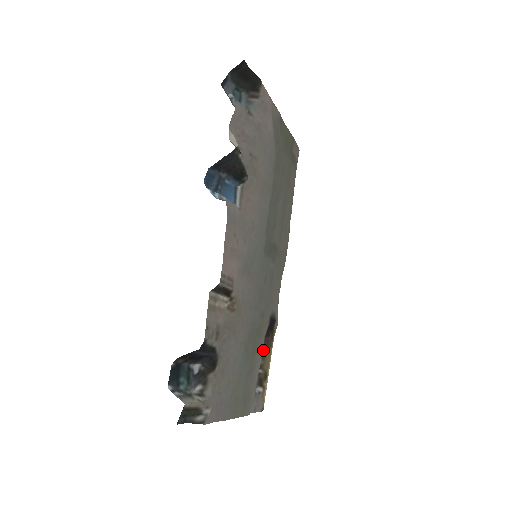
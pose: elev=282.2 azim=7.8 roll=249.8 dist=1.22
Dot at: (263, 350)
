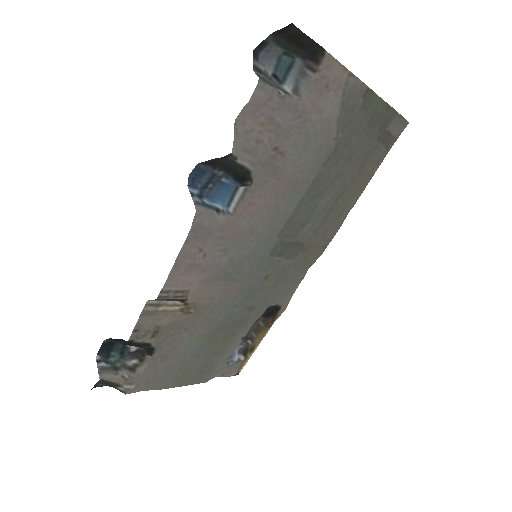
Dot at: (260, 326)
